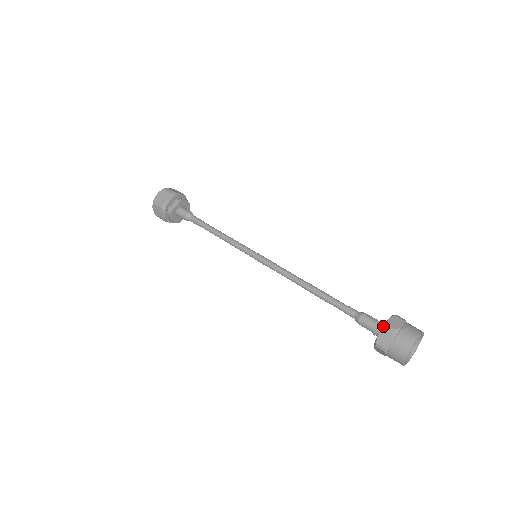
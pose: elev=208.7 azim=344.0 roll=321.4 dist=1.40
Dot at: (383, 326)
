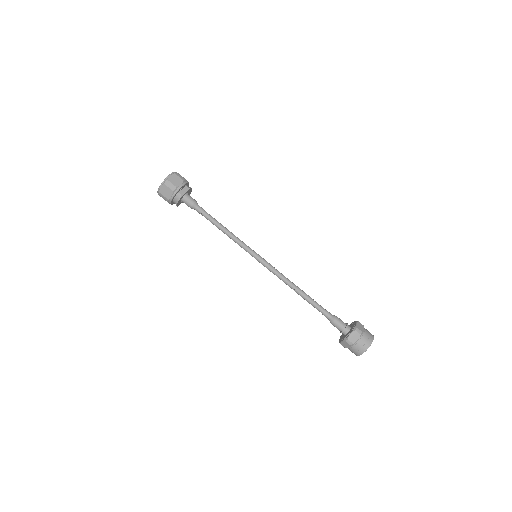
Dot at: (354, 328)
